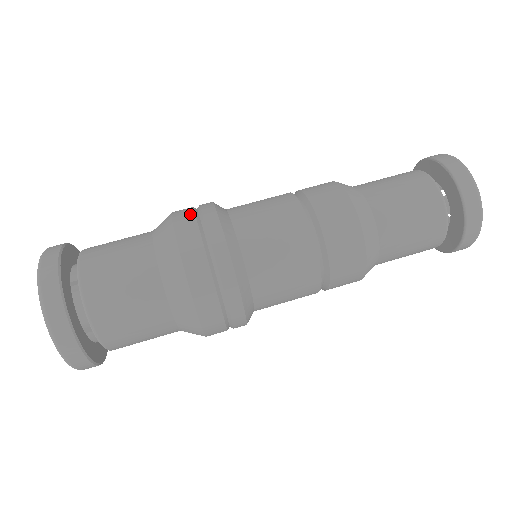
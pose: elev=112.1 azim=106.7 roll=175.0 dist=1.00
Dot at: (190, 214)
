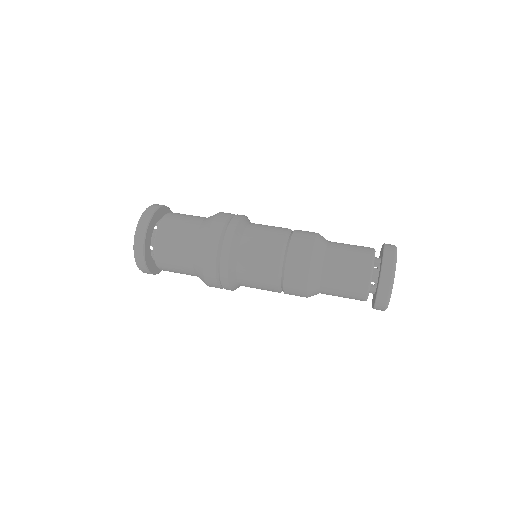
Dot at: occluded
